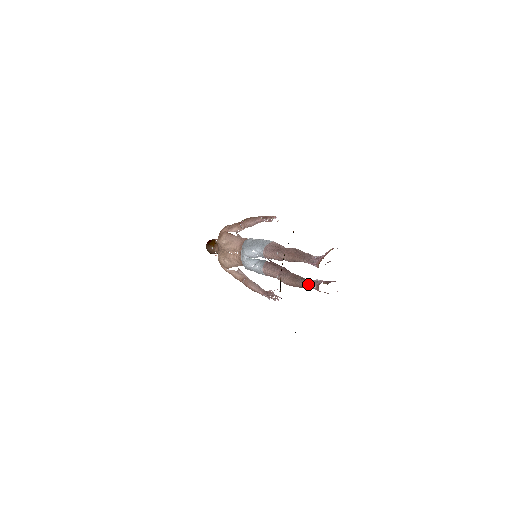
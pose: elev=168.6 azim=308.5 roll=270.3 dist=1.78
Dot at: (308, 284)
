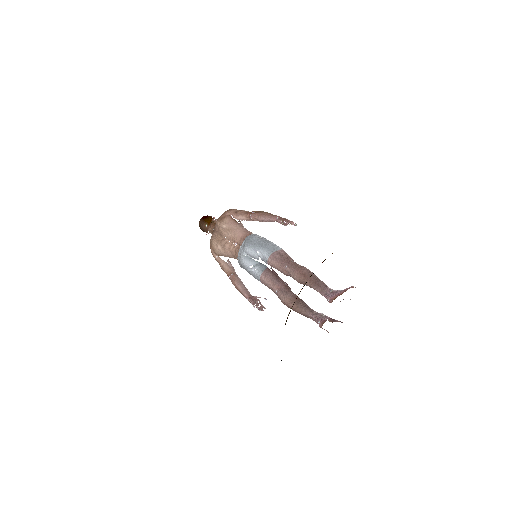
Dot at: (311, 315)
